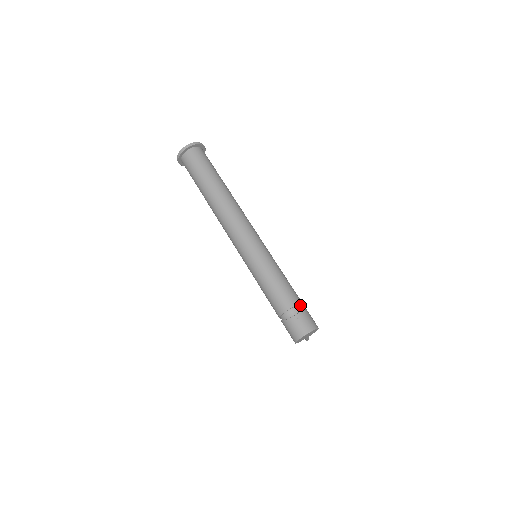
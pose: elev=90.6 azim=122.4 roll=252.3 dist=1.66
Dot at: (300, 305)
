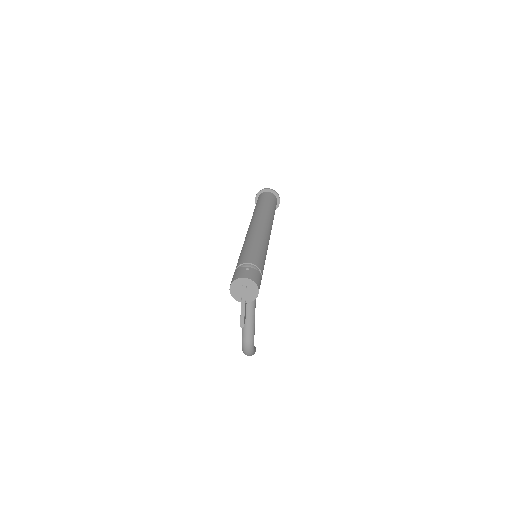
Dot at: (259, 271)
